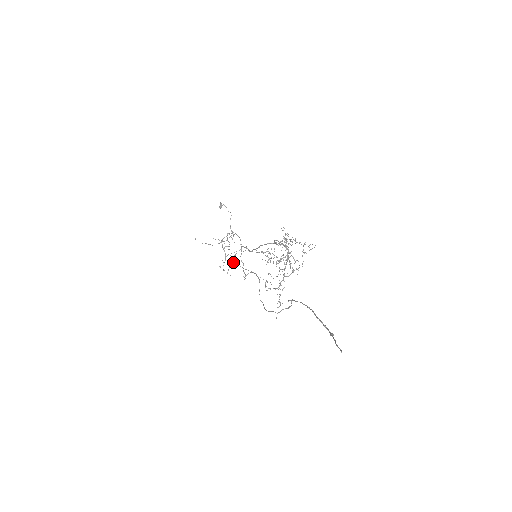
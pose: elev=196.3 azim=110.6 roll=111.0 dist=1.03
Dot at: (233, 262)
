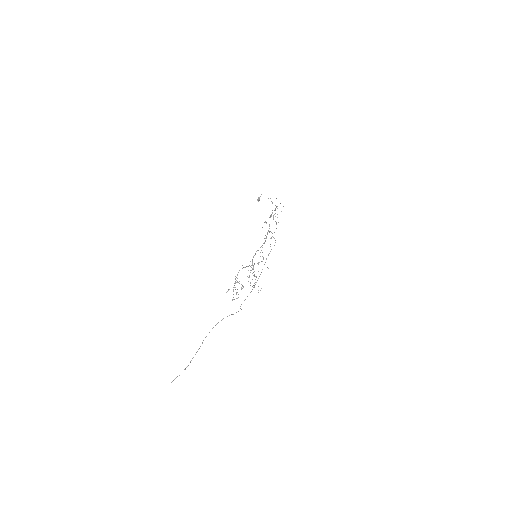
Dot at: (272, 233)
